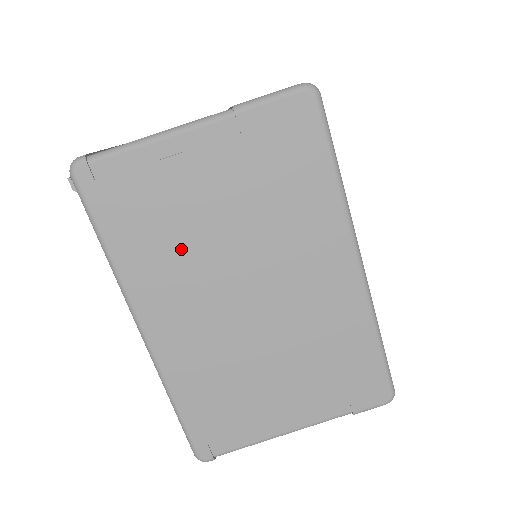
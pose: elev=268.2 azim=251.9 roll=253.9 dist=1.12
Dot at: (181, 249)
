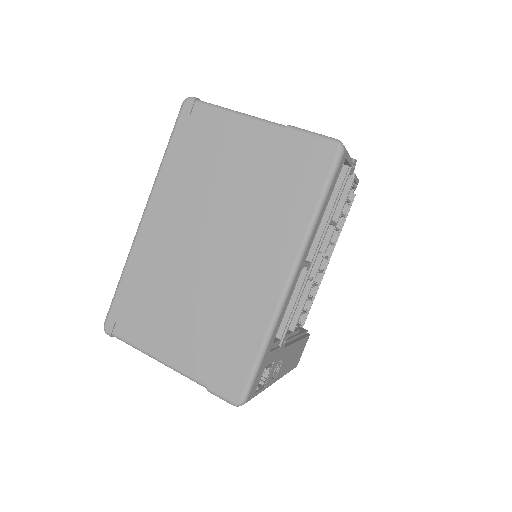
Dot at: (199, 184)
